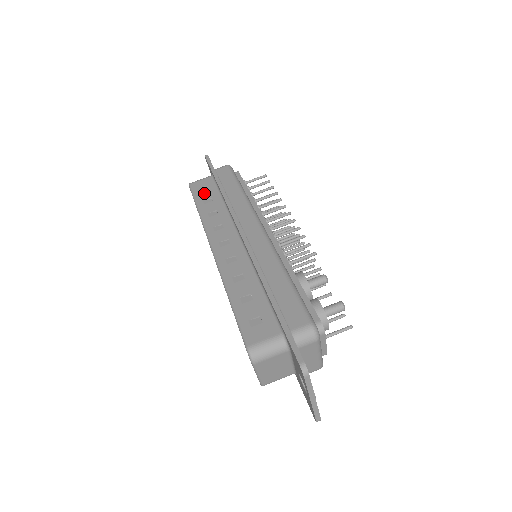
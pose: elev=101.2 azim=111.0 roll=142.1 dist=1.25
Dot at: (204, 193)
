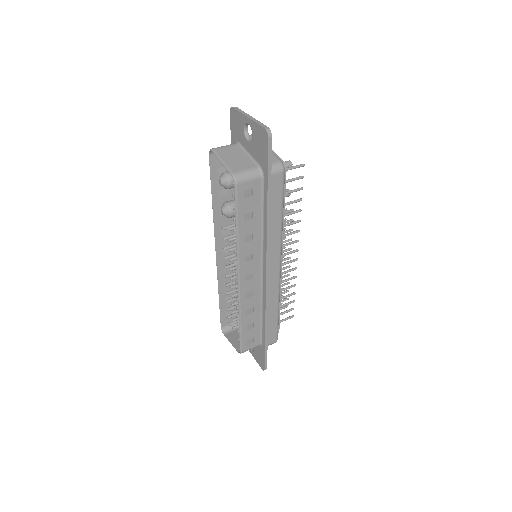
Dot at: (228, 307)
